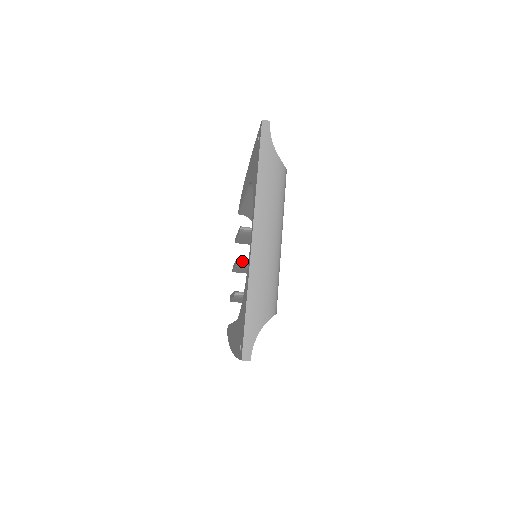
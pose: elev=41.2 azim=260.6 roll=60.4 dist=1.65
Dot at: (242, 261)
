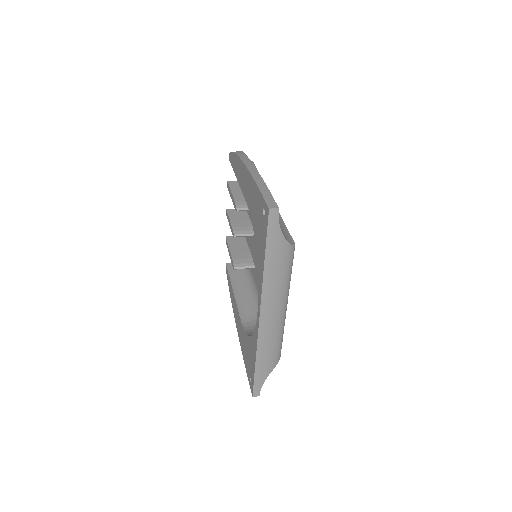
Dot at: (239, 235)
